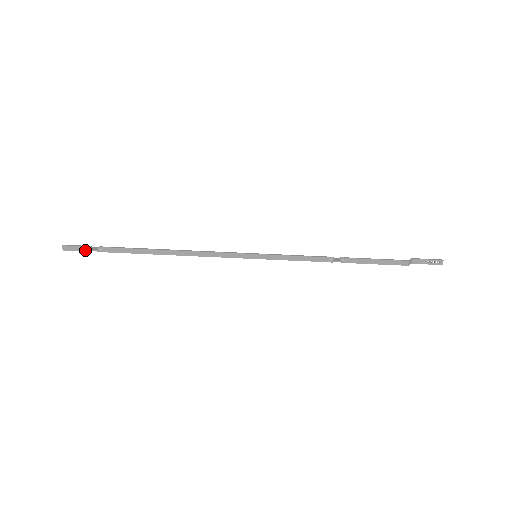
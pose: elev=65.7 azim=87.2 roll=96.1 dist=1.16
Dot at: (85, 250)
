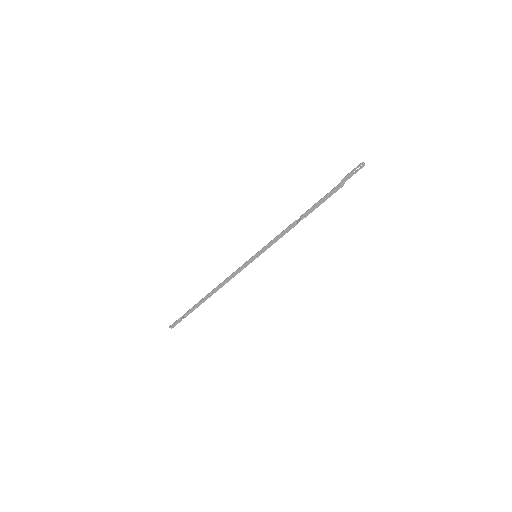
Dot at: (180, 321)
